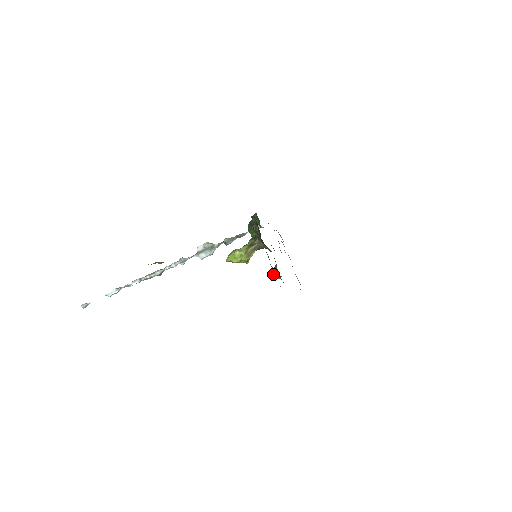
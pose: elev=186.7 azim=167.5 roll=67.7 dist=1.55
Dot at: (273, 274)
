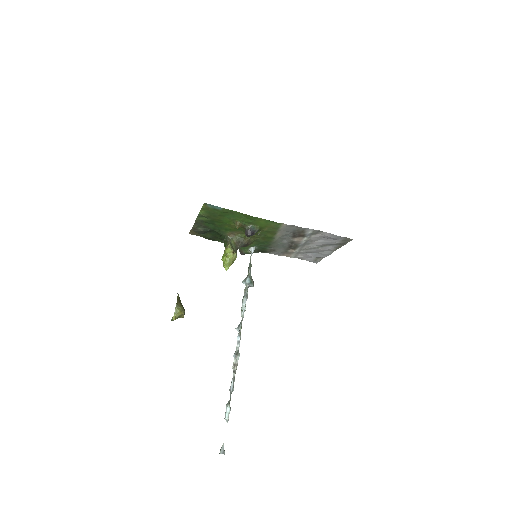
Dot at: occluded
